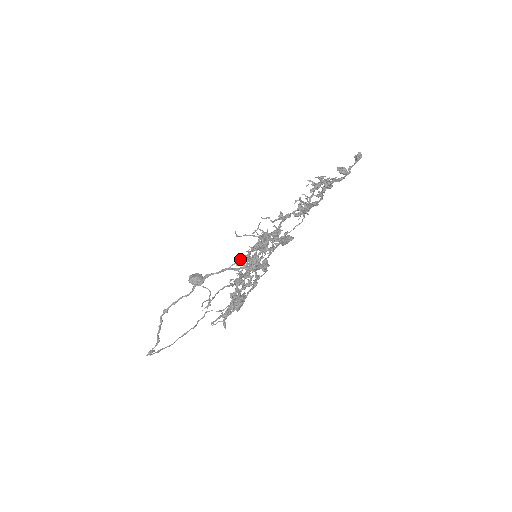
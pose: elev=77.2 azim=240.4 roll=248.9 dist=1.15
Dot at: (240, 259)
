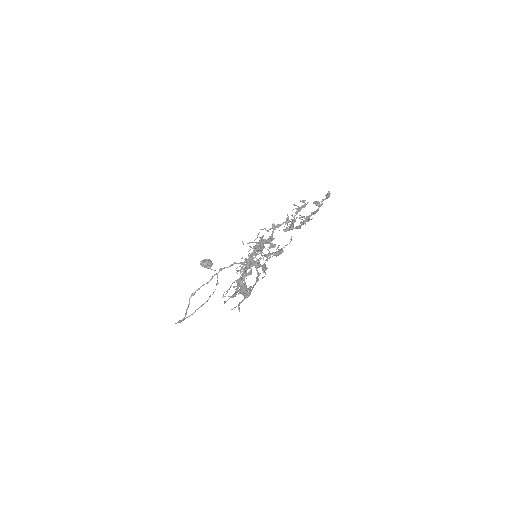
Dot at: (246, 261)
